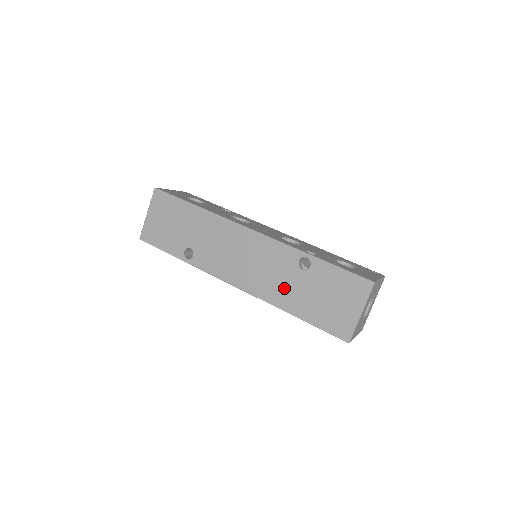
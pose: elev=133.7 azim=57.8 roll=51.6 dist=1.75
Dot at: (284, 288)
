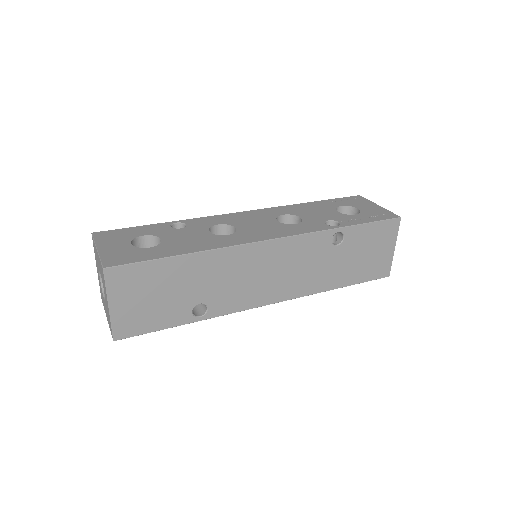
Dot at: (324, 272)
